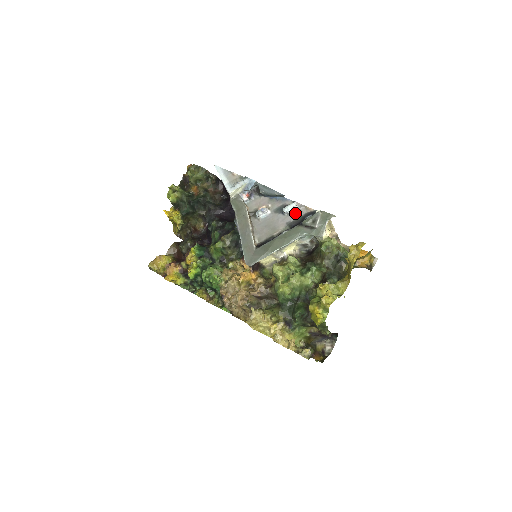
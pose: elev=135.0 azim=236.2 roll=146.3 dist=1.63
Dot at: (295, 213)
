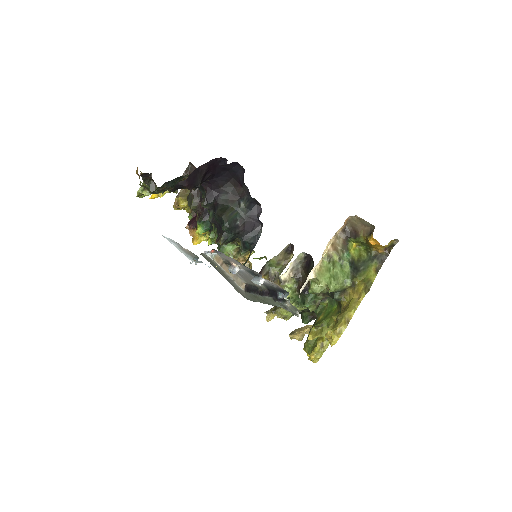
Dot at: (266, 282)
